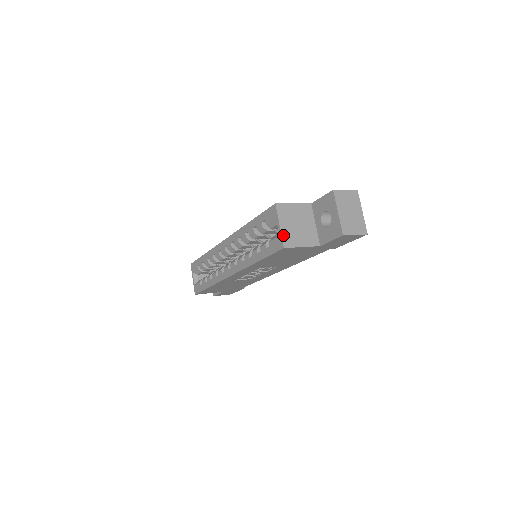
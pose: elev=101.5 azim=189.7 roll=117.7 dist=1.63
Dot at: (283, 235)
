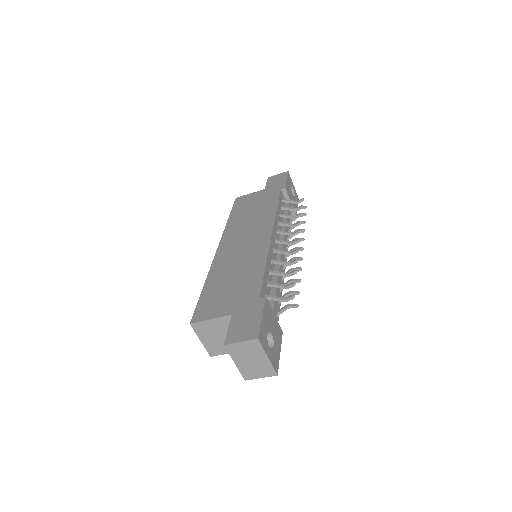
Dot at: (206, 347)
